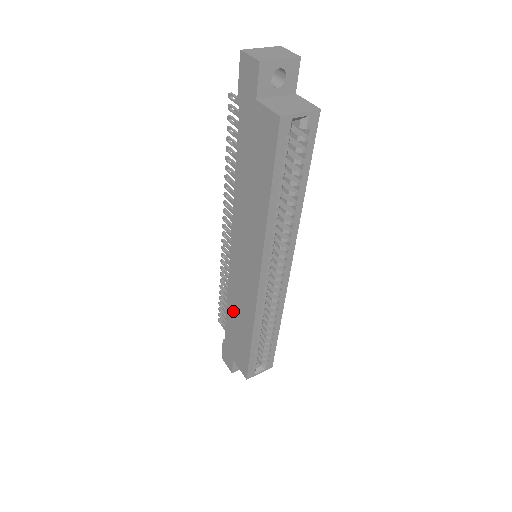
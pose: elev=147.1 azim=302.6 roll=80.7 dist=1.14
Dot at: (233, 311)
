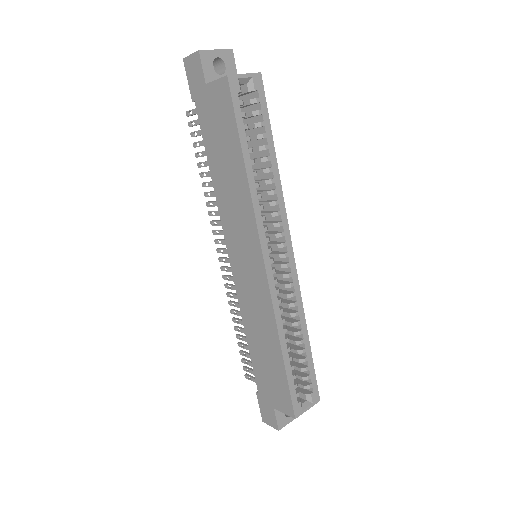
Dot at: (254, 336)
